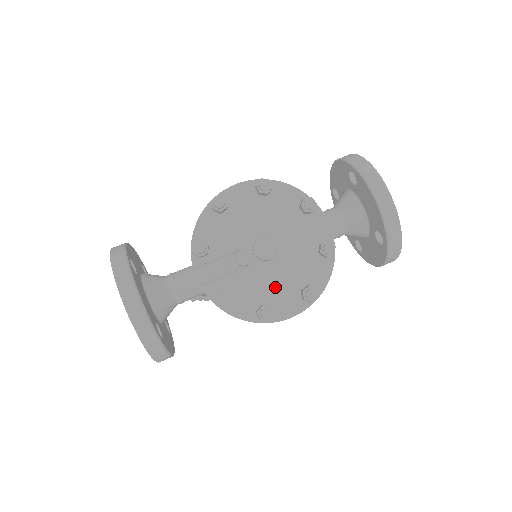
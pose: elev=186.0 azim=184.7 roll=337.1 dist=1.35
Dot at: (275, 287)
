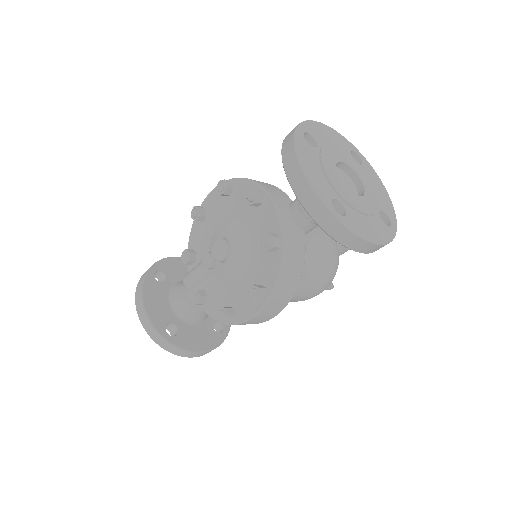
Dot at: (237, 288)
